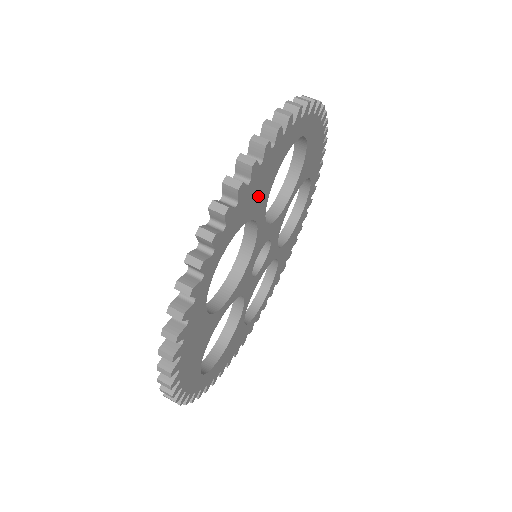
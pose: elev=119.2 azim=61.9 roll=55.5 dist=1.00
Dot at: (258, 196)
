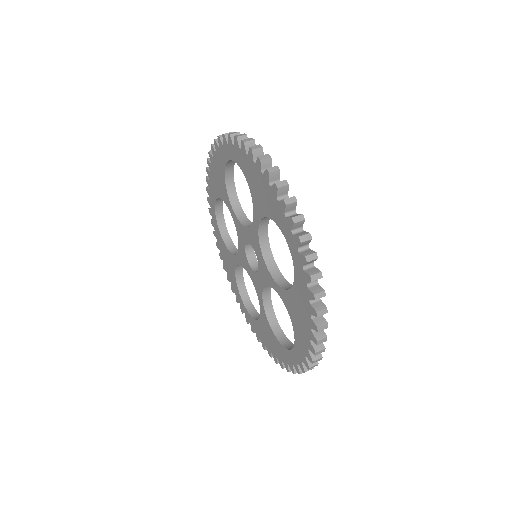
Dot at: occluded
